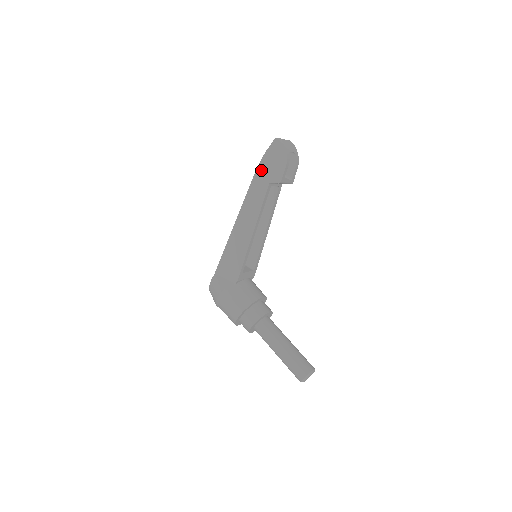
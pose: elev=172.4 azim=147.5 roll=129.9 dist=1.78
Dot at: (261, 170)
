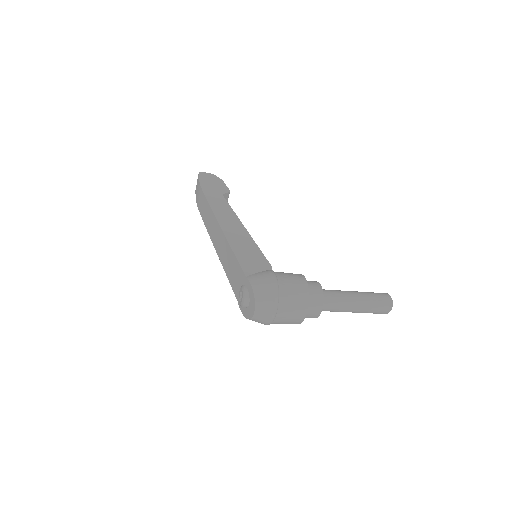
Dot at: (207, 191)
